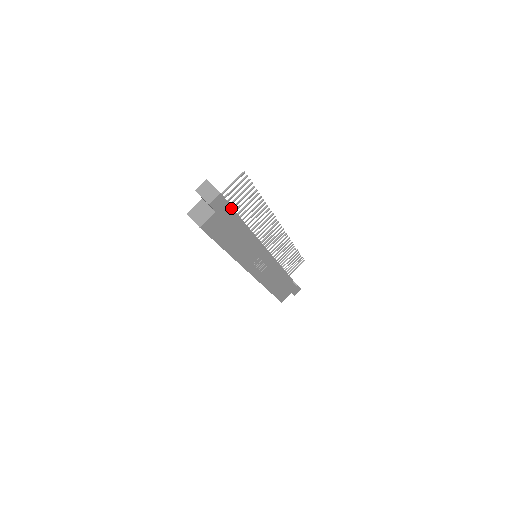
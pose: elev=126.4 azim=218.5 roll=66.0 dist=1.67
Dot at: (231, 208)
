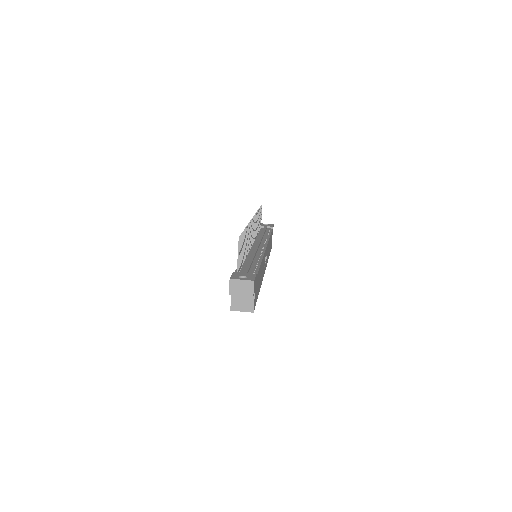
Dot at: (249, 269)
